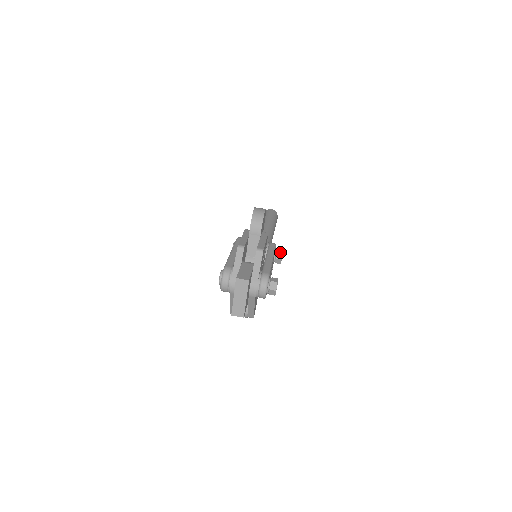
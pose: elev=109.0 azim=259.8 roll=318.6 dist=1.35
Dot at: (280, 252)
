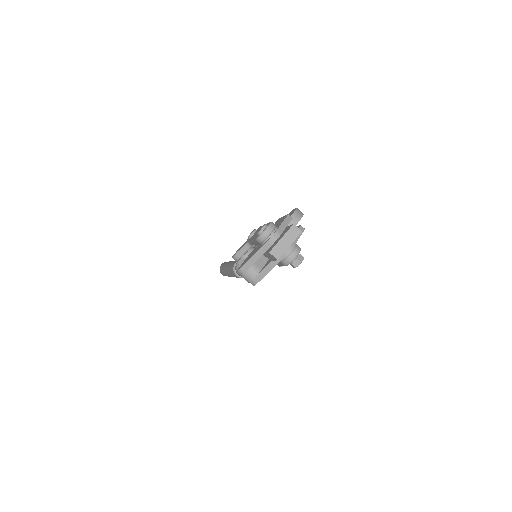
Dot at: occluded
